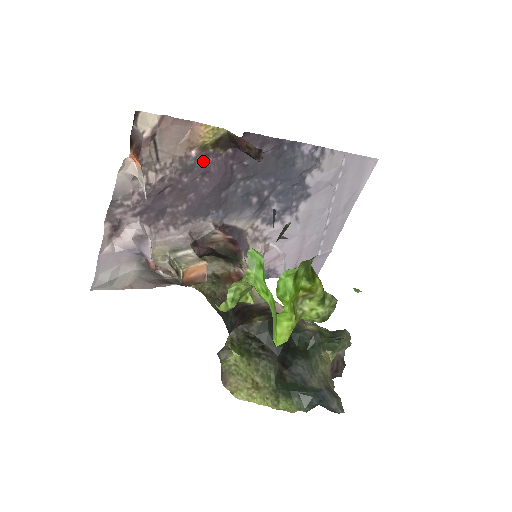
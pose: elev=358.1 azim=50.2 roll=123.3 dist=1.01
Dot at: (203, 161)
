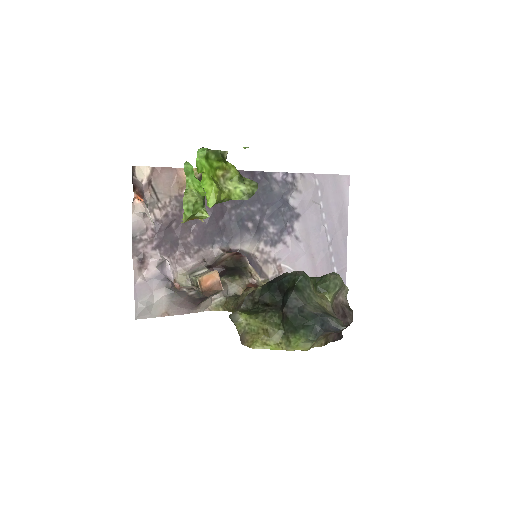
Dot at: occluded
